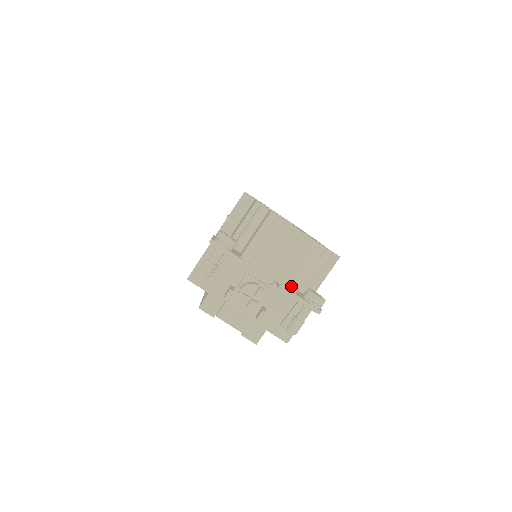
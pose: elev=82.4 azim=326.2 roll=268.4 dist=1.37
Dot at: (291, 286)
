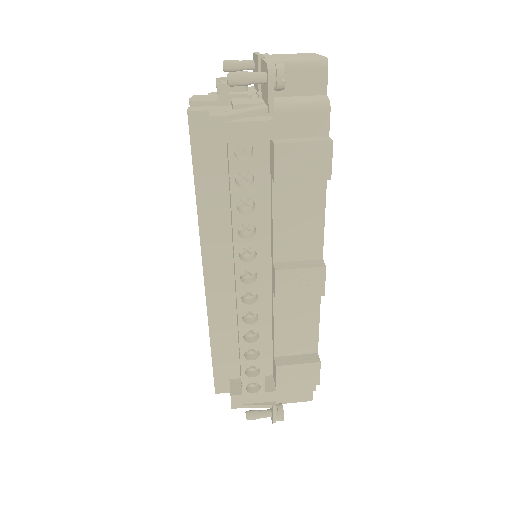
Dot at: (272, 59)
